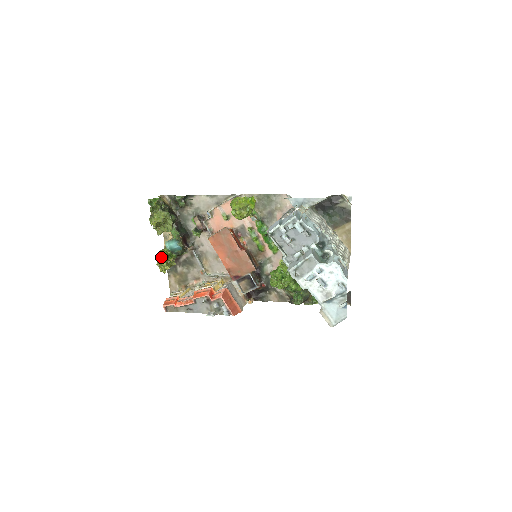
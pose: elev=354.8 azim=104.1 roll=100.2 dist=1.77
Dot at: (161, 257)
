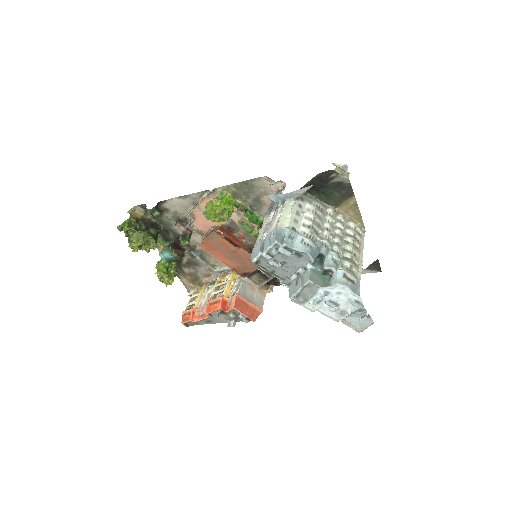
Dot at: (160, 272)
